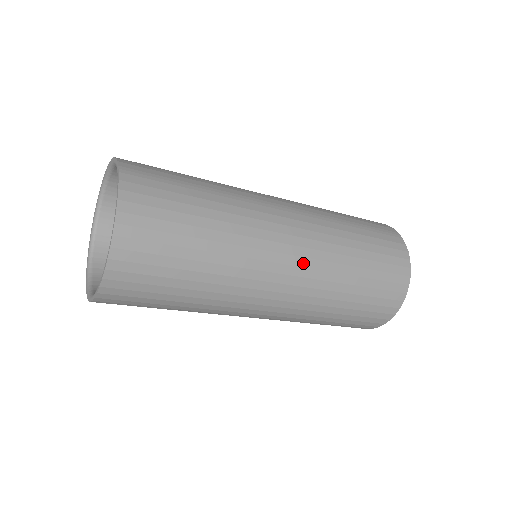
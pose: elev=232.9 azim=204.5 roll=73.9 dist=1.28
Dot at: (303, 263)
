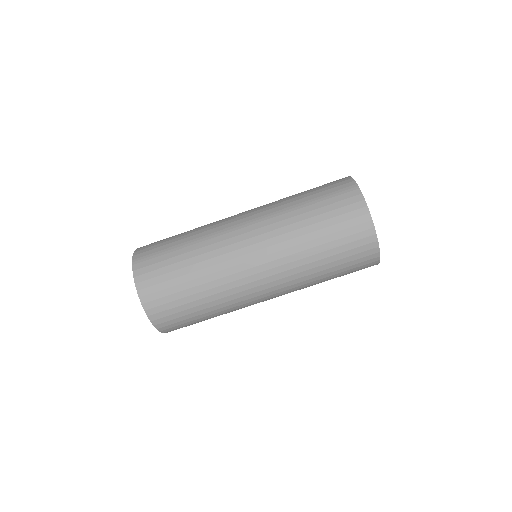
Dot at: (267, 259)
